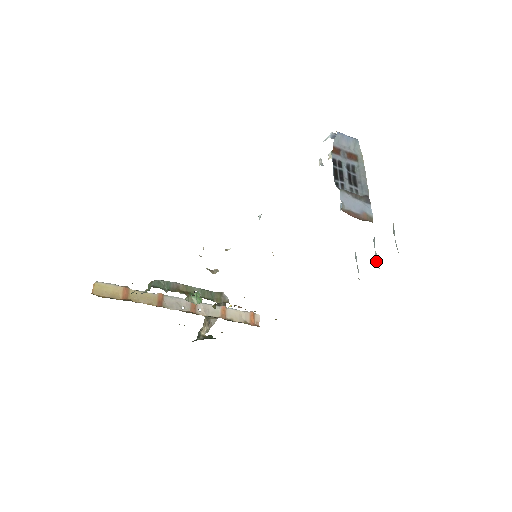
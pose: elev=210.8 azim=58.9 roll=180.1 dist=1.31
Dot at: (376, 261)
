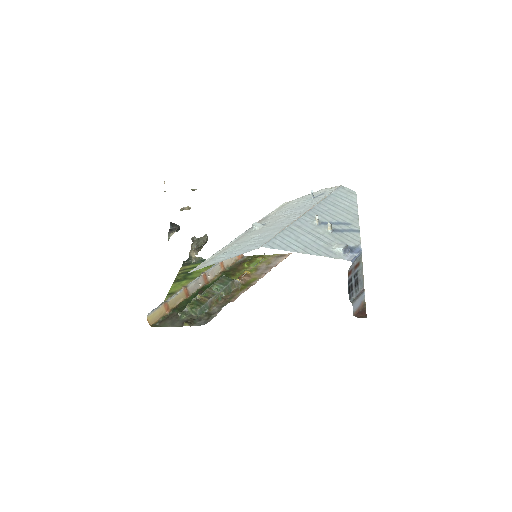
Dot at: occluded
